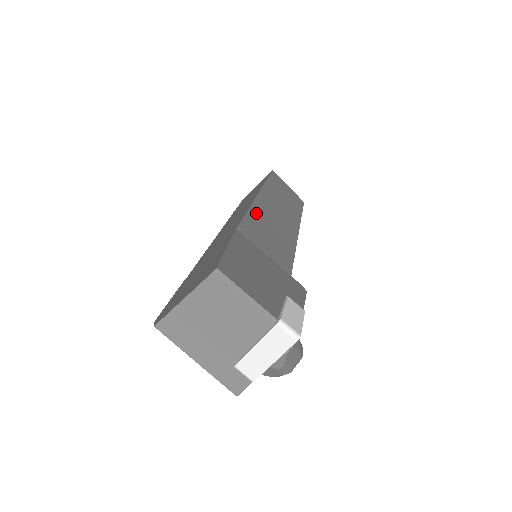
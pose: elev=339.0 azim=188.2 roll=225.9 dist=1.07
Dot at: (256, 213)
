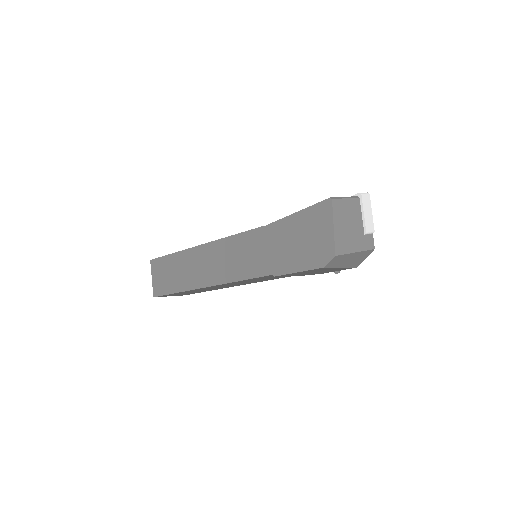
Dot at: occluded
